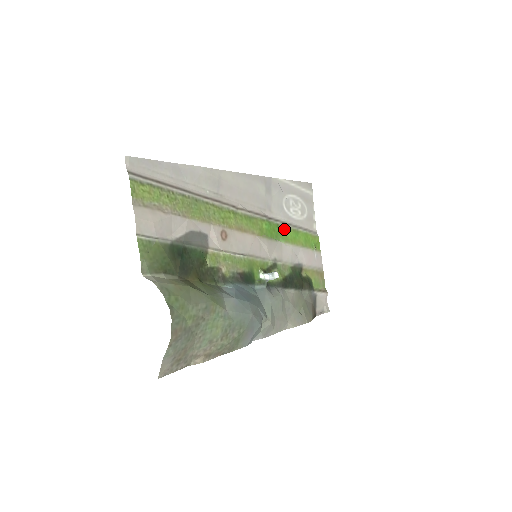
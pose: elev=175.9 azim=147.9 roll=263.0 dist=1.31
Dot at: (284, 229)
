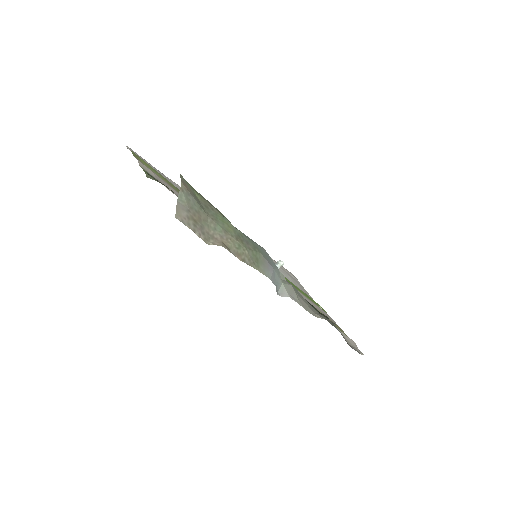
Dot at: occluded
